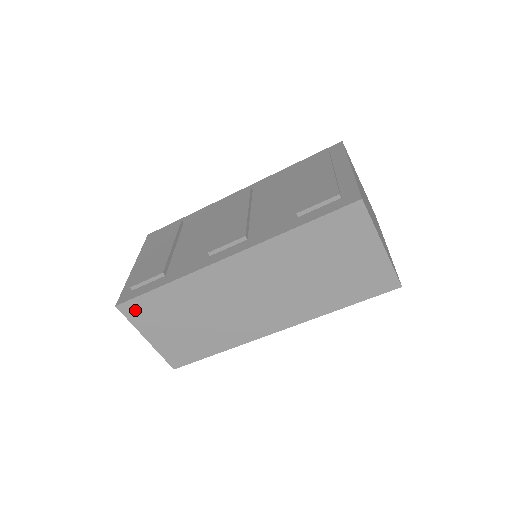
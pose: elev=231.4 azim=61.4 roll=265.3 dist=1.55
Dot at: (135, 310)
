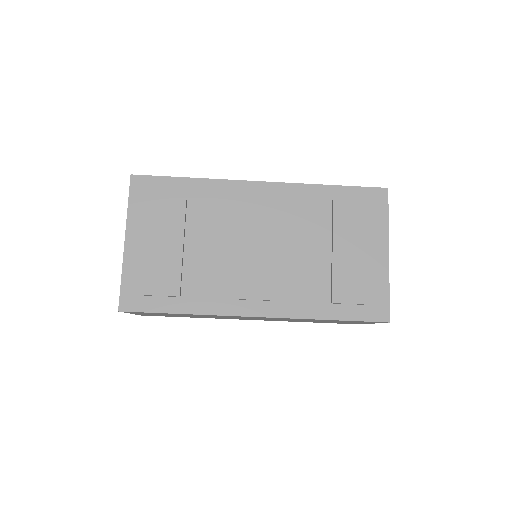
Dot at: (137, 312)
